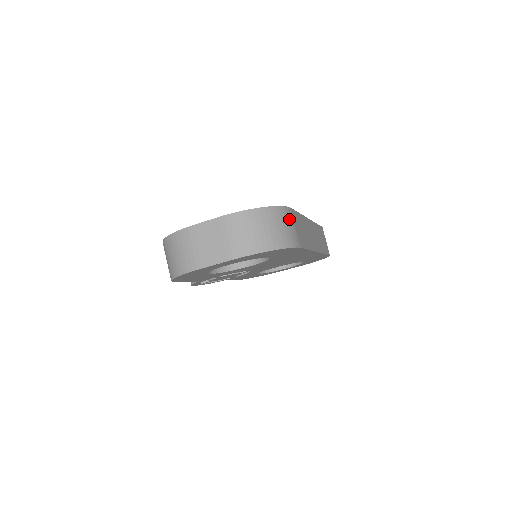
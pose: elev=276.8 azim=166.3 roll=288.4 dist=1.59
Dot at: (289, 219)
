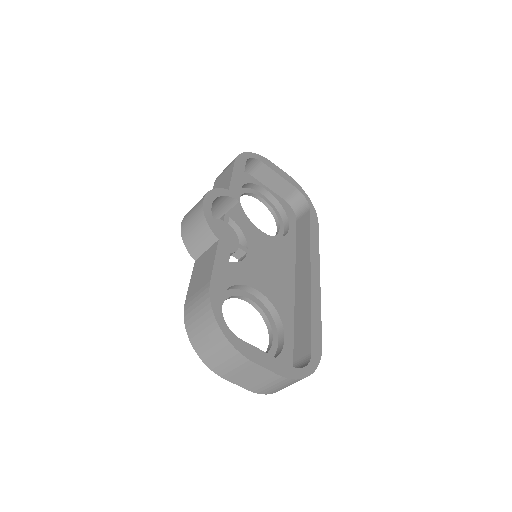
Dot at: occluded
